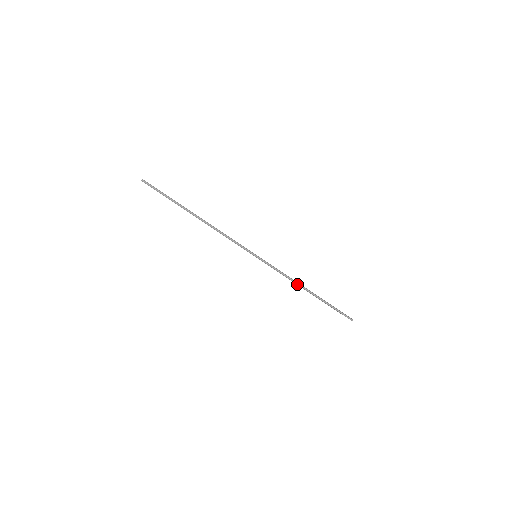
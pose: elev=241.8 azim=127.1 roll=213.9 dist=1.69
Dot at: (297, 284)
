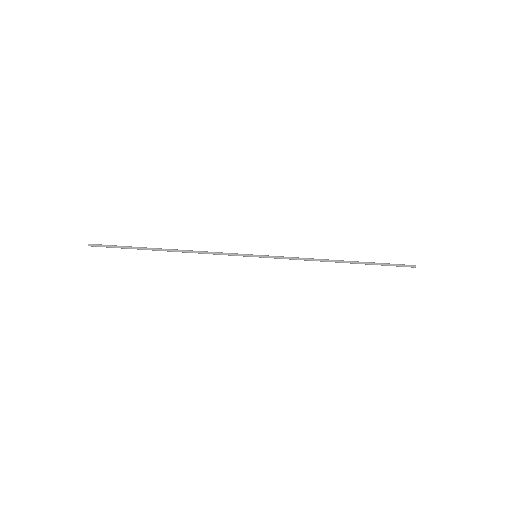
Dot at: (322, 261)
